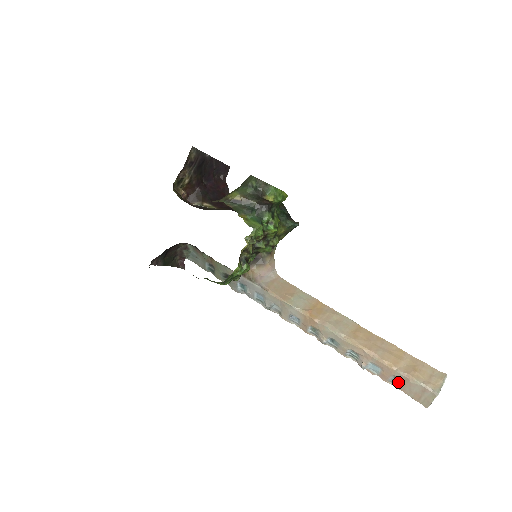
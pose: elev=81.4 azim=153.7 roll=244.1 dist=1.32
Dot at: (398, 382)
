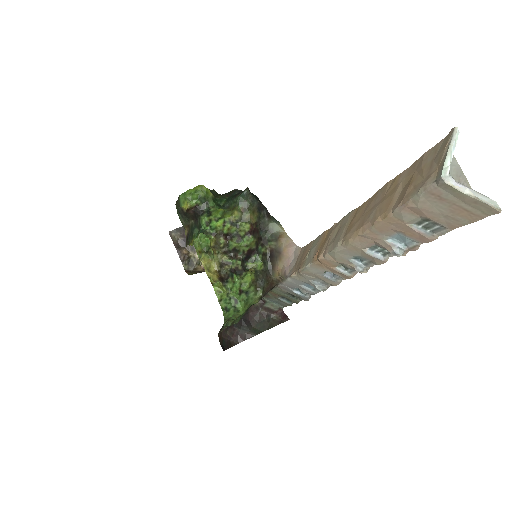
Dot at: (430, 224)
